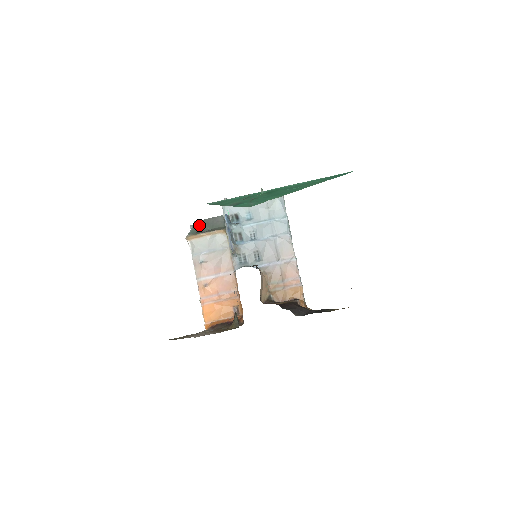
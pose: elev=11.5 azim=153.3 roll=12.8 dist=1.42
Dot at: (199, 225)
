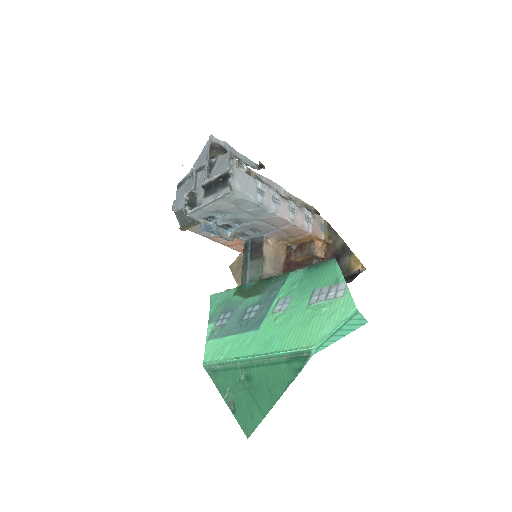
Dot at: (181, 216)
